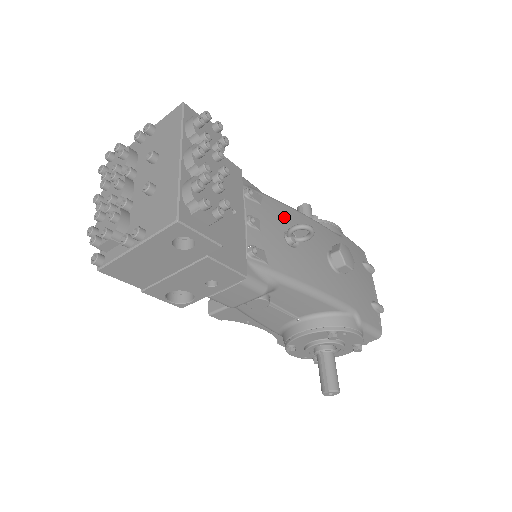
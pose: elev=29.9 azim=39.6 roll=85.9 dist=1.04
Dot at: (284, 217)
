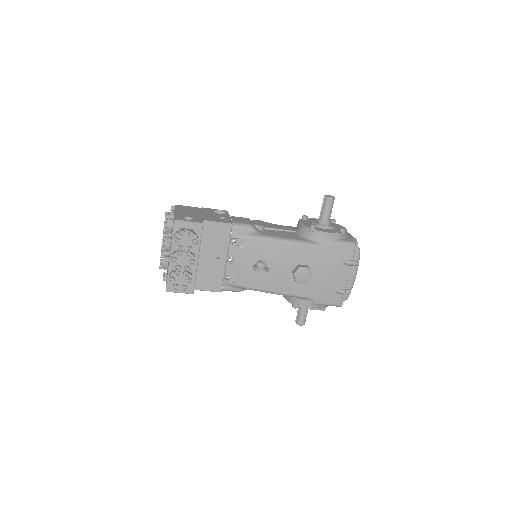
Dot at: (260, 251)
